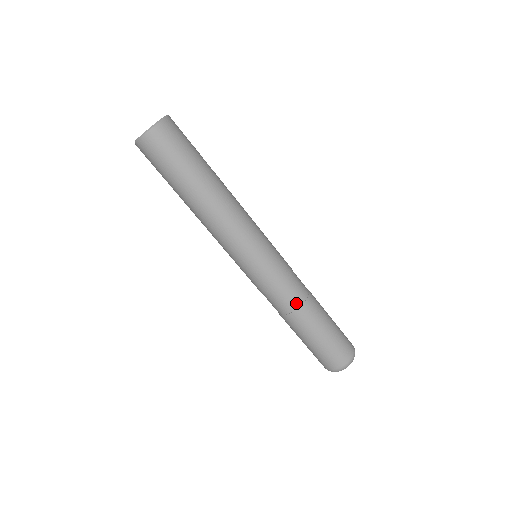
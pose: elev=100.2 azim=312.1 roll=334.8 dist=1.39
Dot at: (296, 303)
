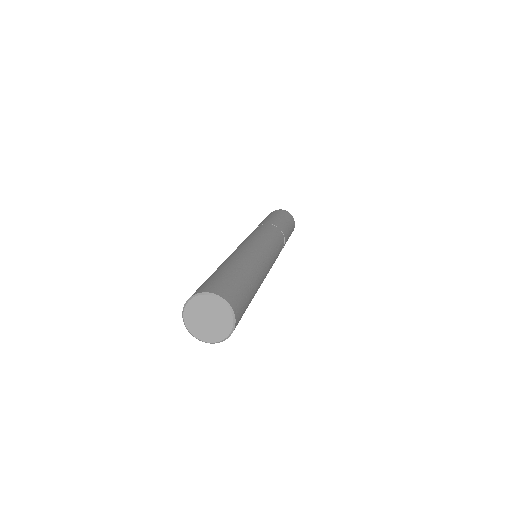
Dot at: occluded
